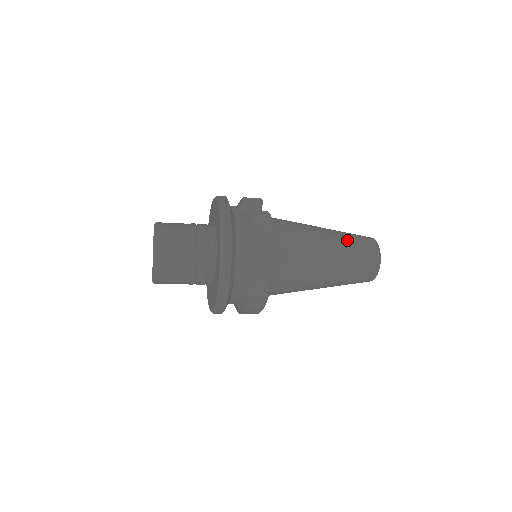
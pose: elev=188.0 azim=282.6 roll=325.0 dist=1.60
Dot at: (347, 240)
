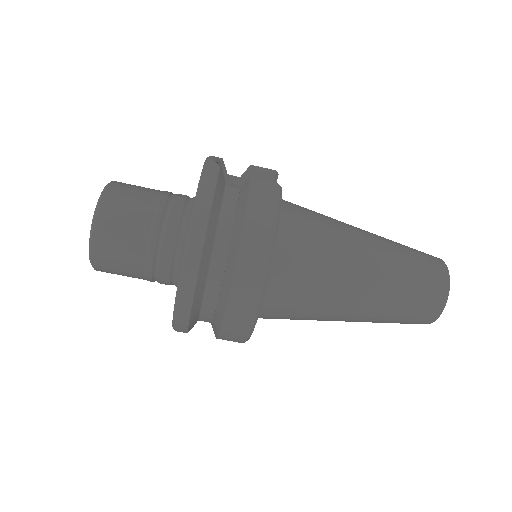
Dot at: (399, 253)
